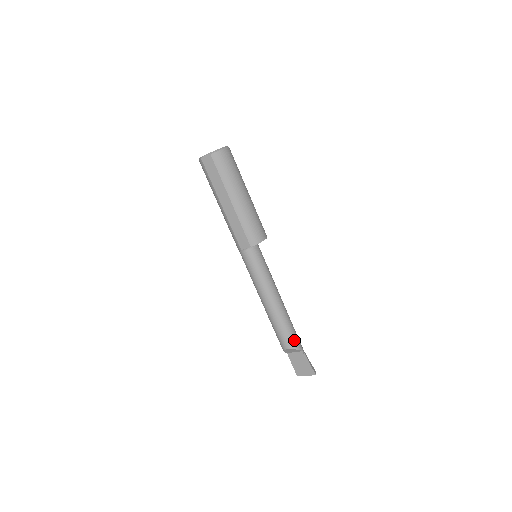
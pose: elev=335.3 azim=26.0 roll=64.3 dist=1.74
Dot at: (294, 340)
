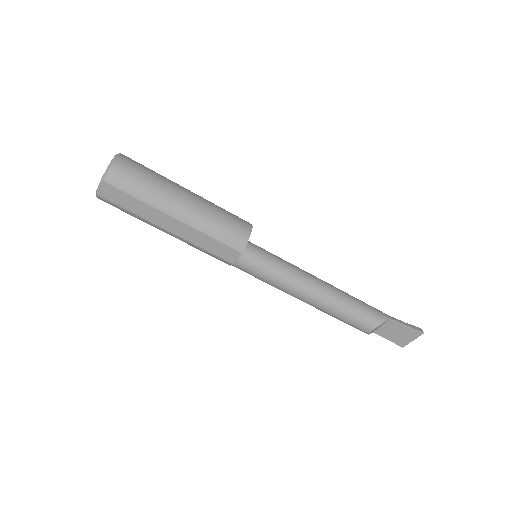
Dot at: (372, 315)
